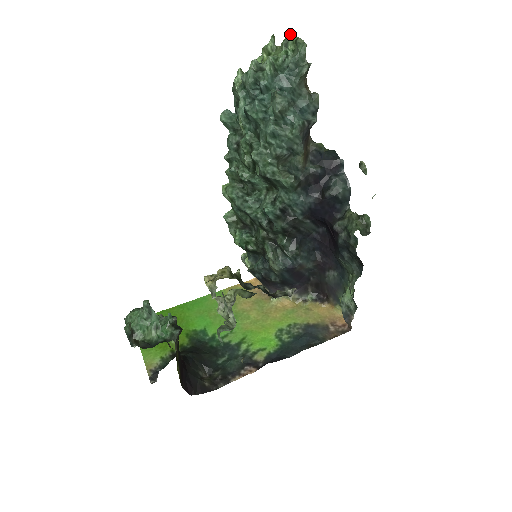
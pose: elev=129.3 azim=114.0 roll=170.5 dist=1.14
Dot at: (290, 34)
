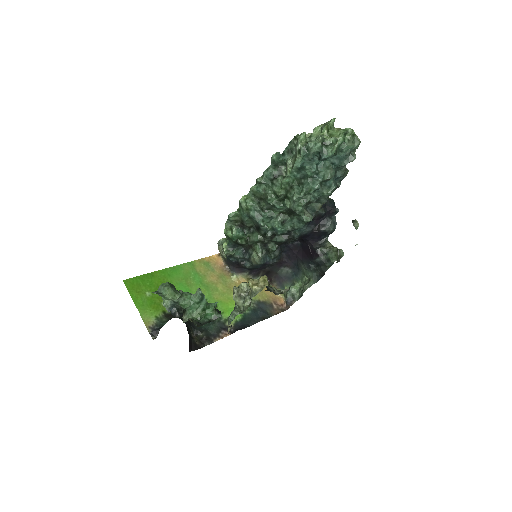
Dot at: occluded
